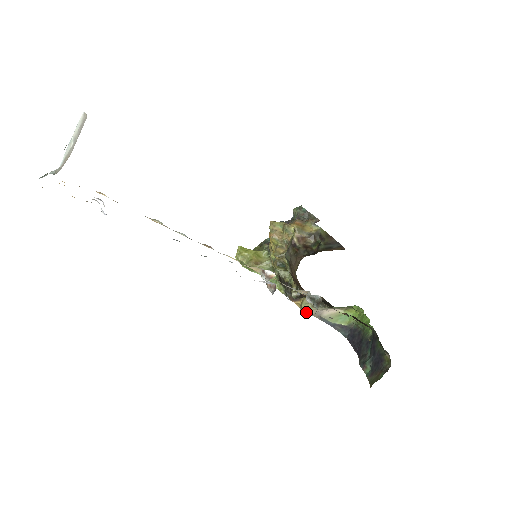
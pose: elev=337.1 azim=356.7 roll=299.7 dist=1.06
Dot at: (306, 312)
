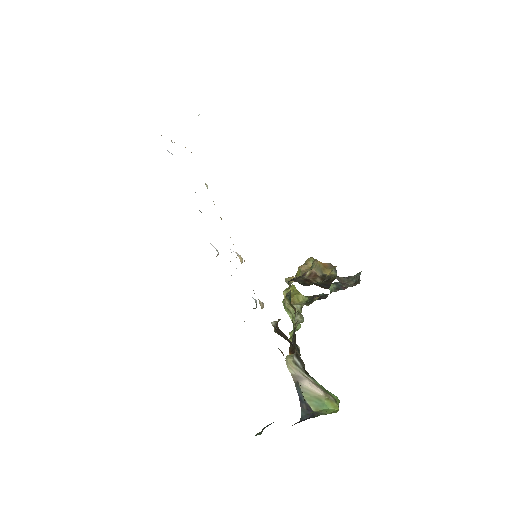
Dot at: (288, 367)
